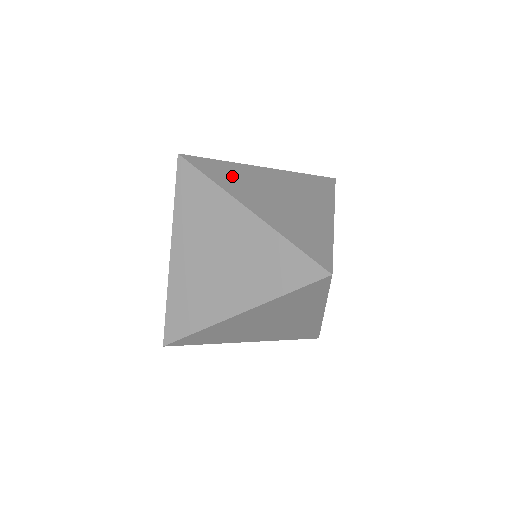
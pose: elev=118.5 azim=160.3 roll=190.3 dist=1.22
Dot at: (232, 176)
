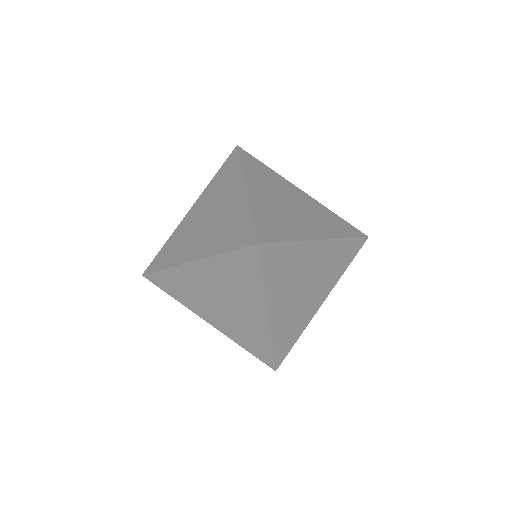
Dot at: occluded
